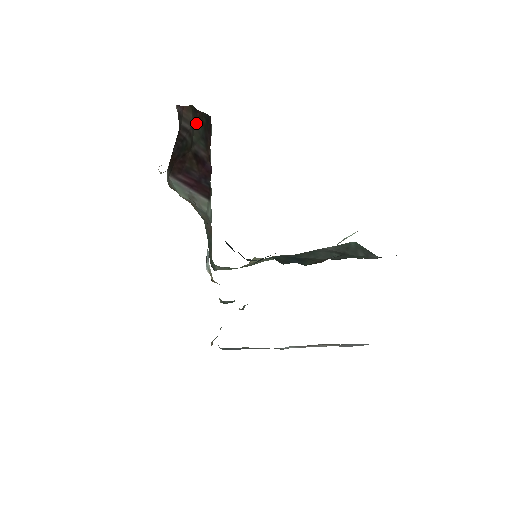
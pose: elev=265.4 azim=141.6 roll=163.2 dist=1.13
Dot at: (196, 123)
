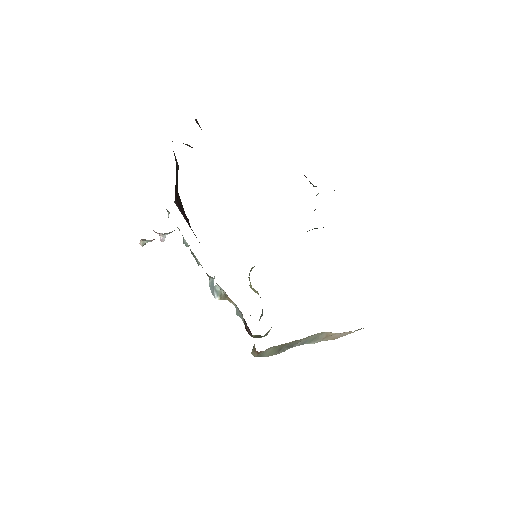
Dot at: occluded
